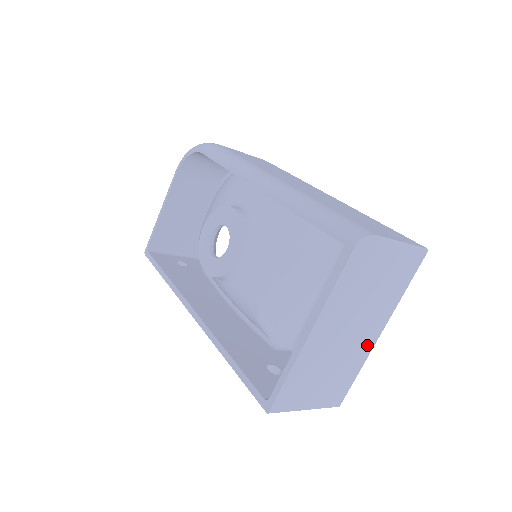
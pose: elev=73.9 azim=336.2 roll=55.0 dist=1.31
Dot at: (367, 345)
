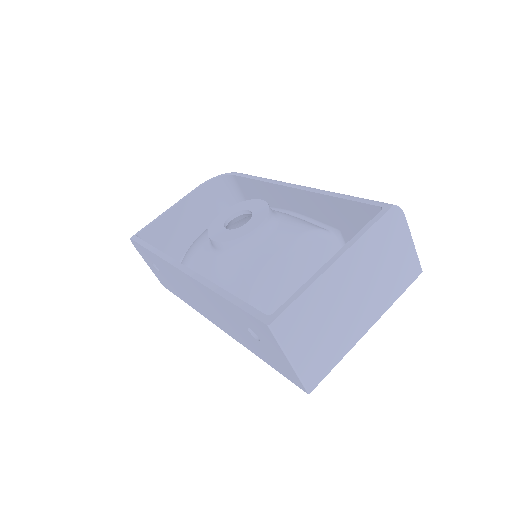
Dot at: (357, 331)
